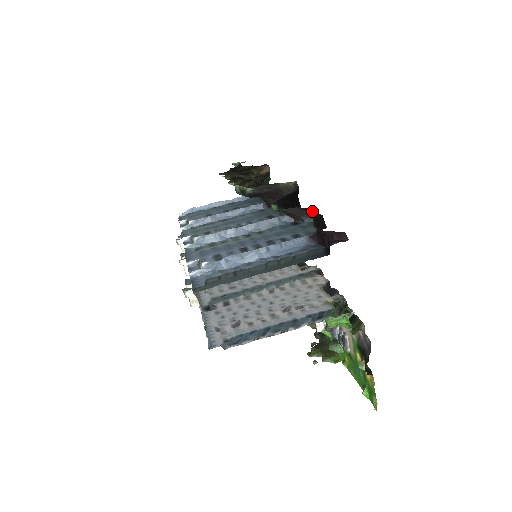
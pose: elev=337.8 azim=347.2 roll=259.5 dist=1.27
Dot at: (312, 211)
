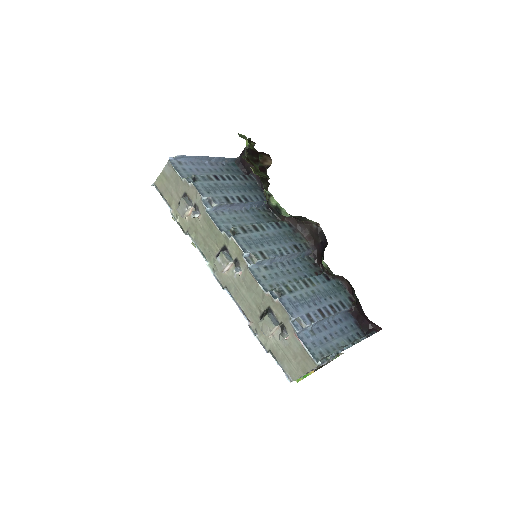
Dot at: occluded
